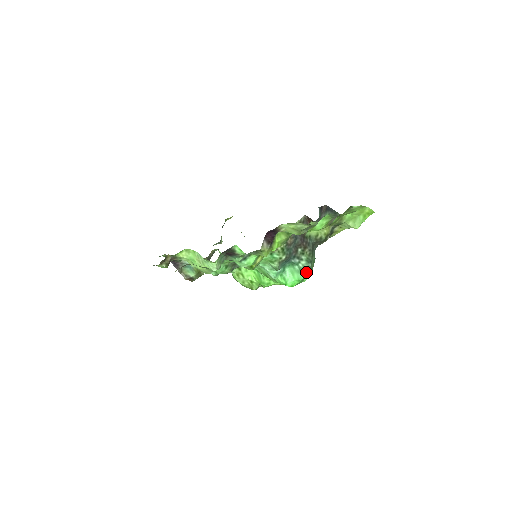
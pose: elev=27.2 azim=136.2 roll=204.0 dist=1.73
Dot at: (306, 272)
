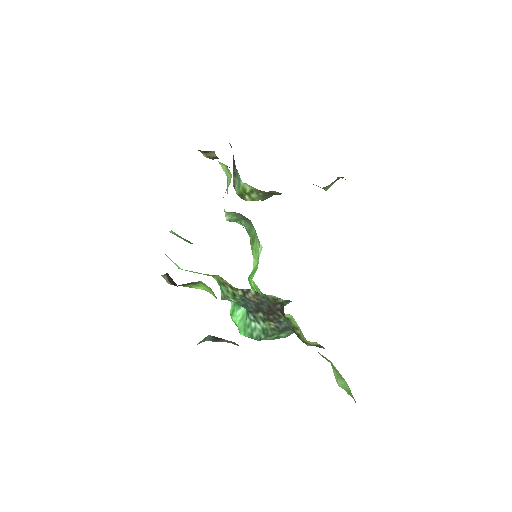
Dot at: (251, 335)
